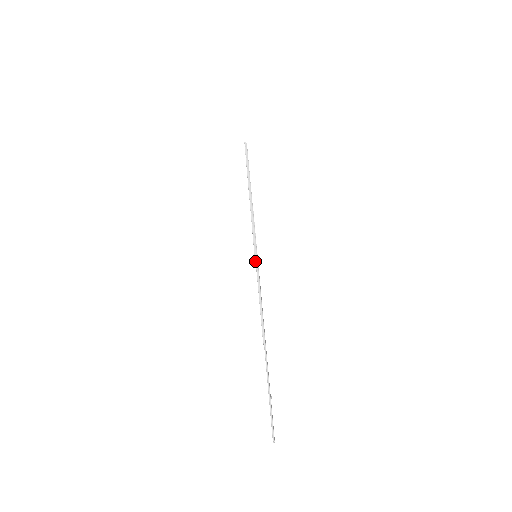
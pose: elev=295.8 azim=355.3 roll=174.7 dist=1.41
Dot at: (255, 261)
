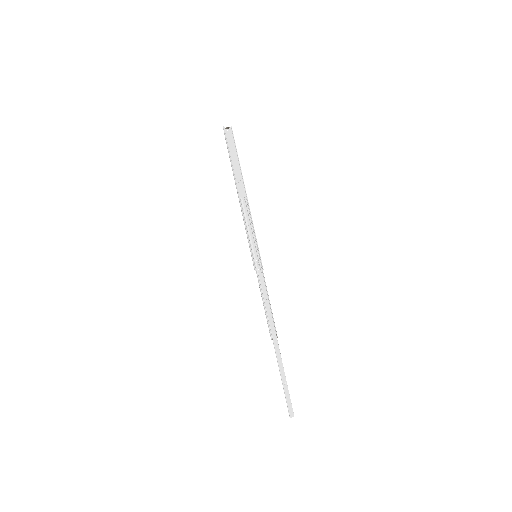
Dot at: (253, 264)
